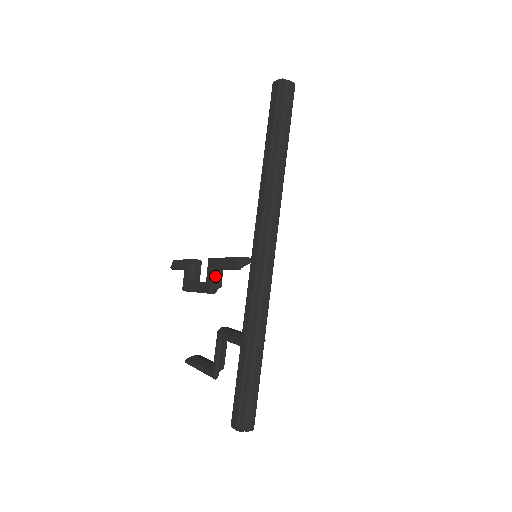
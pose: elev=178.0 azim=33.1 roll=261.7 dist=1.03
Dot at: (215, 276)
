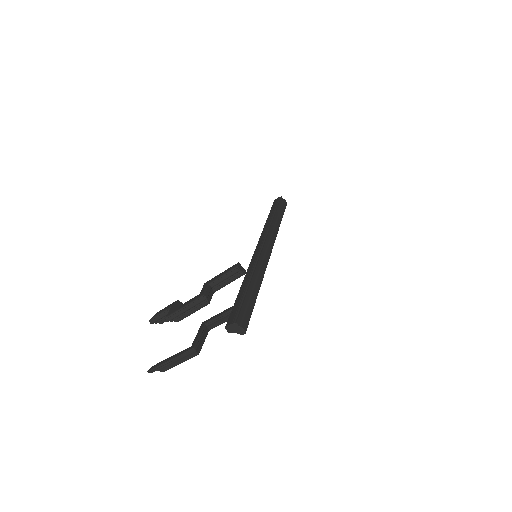
Dot at: (209, 289)
